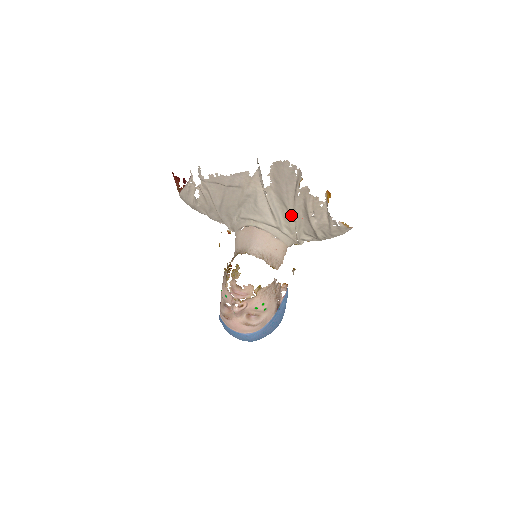
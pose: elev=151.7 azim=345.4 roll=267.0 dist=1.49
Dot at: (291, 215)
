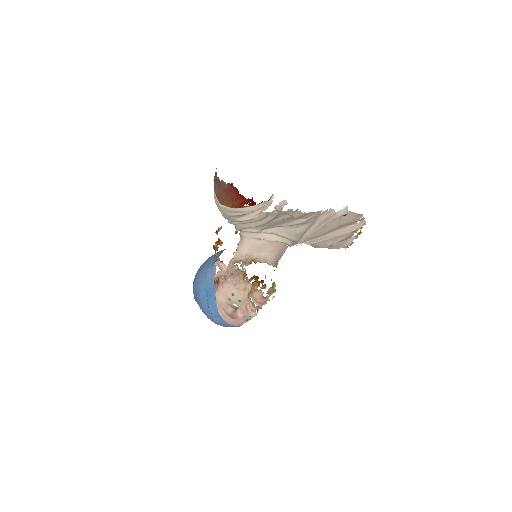
Dot at: (316, 237)
